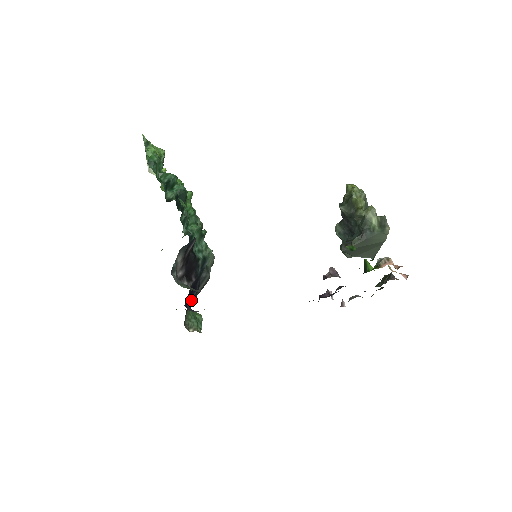
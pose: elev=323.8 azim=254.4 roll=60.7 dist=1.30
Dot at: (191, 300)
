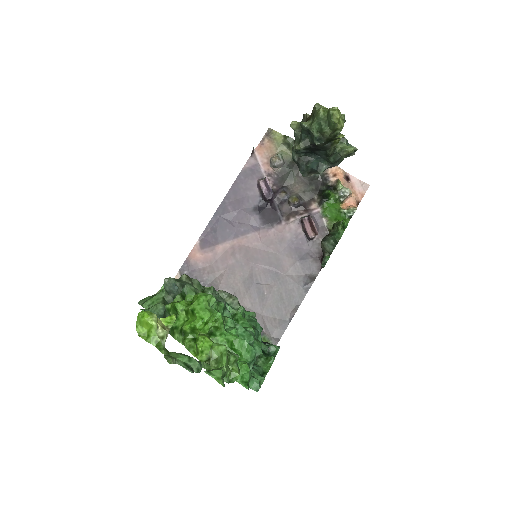
Dot at: occluded
